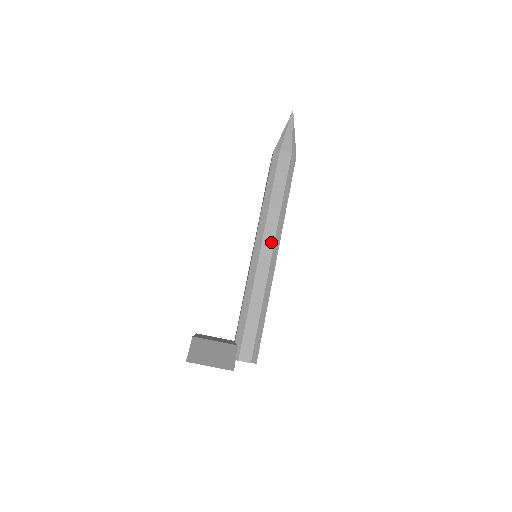
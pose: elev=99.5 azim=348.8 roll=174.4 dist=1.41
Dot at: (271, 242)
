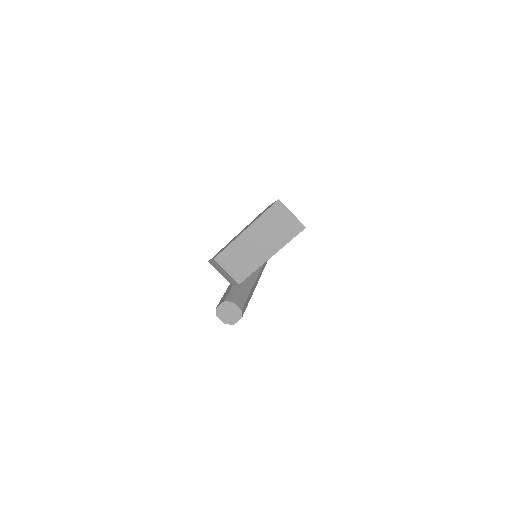
Dot at: occluded
